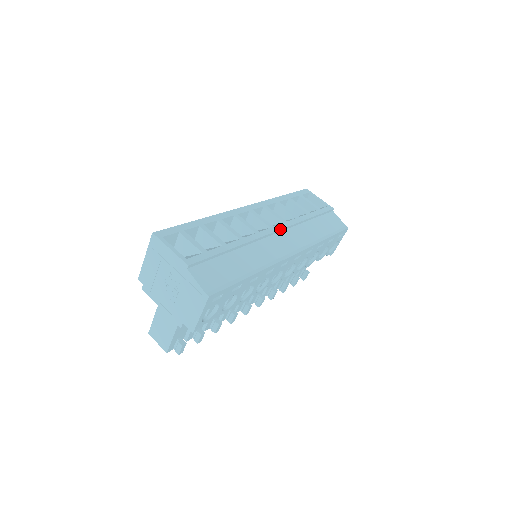
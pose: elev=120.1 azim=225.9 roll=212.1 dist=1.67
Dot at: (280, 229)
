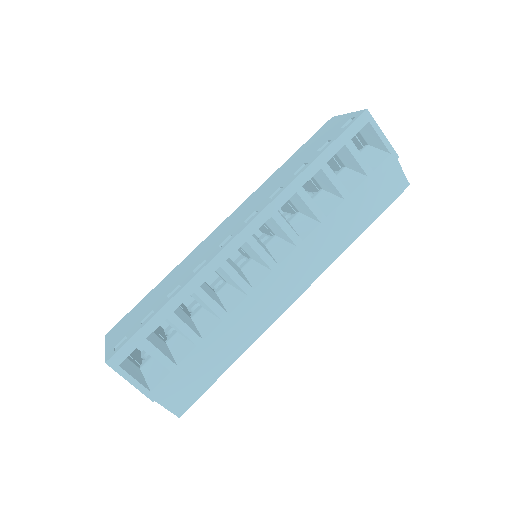
Dot at: (287, 268)
